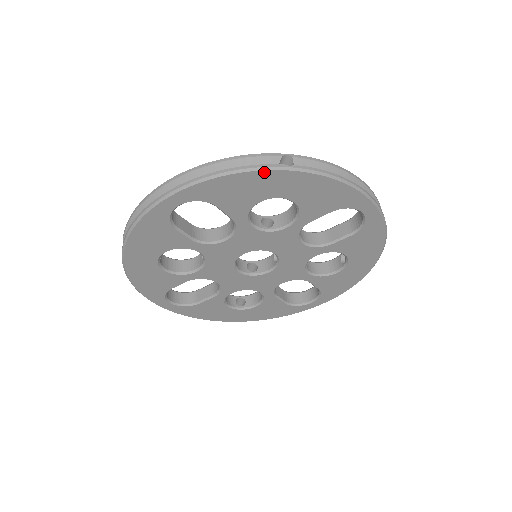
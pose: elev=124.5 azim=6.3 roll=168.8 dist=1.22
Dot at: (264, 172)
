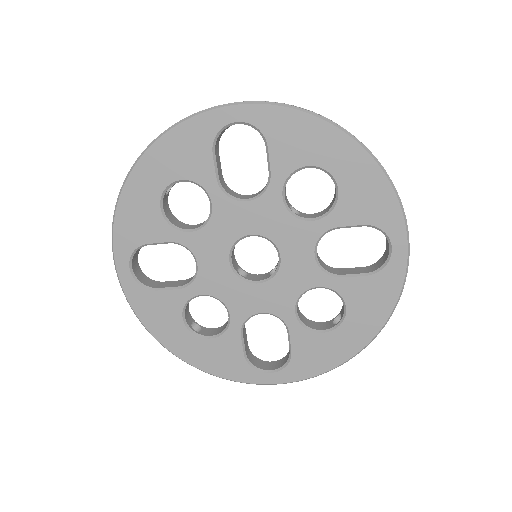
Dot at: (333, 128)
